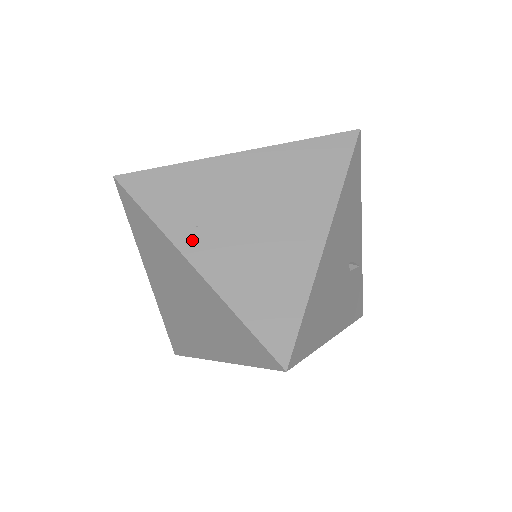
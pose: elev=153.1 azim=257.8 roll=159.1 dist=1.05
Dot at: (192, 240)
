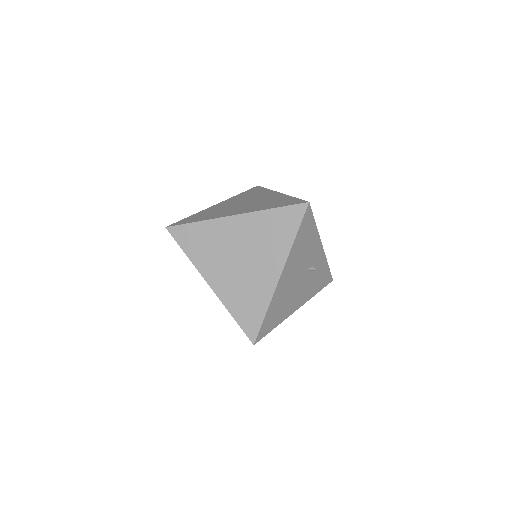
Dot at: (209, 271)
